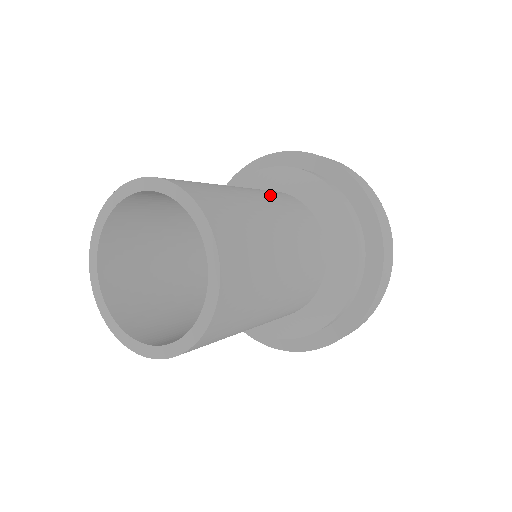
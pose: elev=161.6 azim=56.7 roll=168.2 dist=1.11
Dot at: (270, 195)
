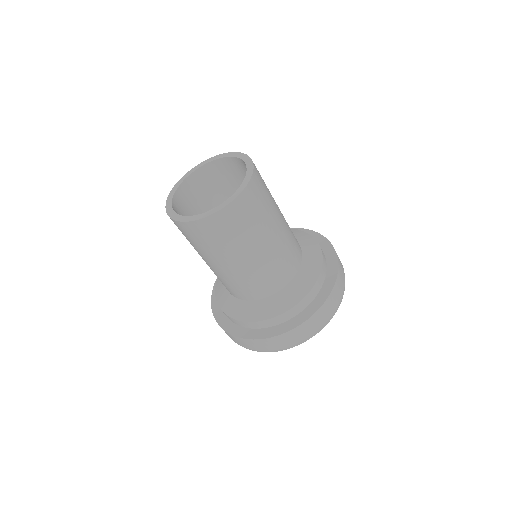
Dot at: occluded
